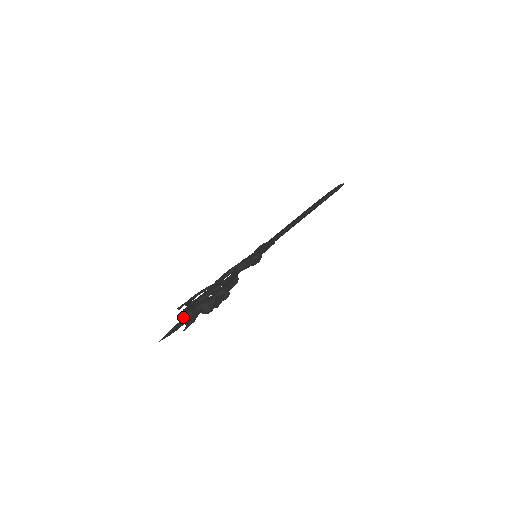
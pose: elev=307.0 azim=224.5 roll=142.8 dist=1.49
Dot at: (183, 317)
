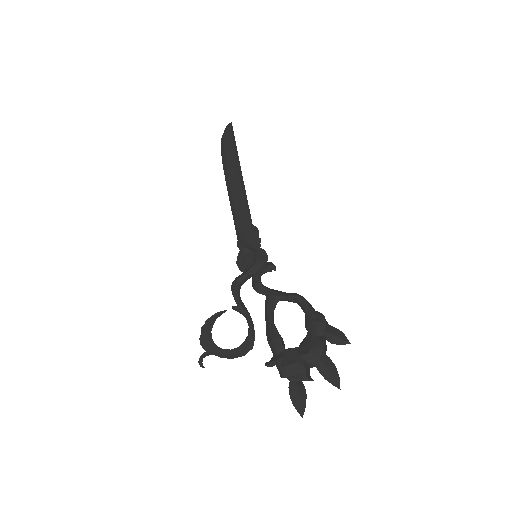
Dot at: (306, 375)
